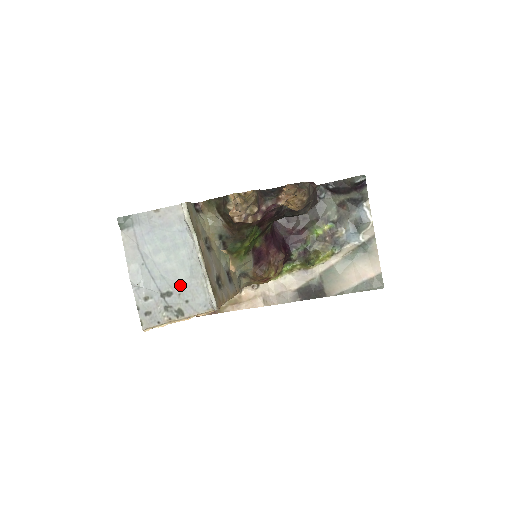
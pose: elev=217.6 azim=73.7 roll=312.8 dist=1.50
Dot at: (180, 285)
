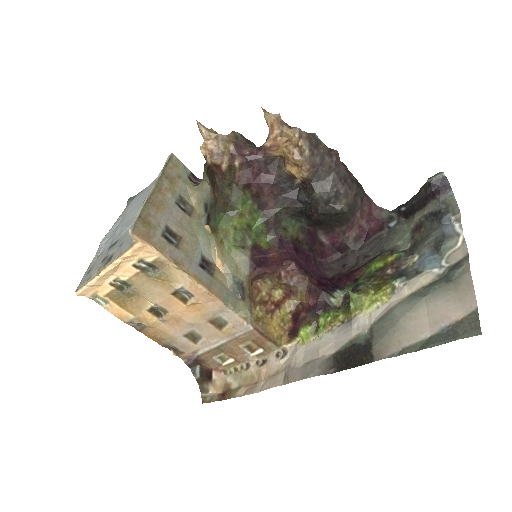
Dot at: (128, 231)
